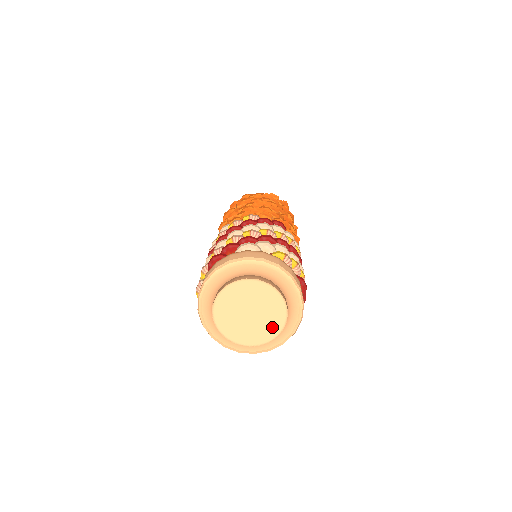
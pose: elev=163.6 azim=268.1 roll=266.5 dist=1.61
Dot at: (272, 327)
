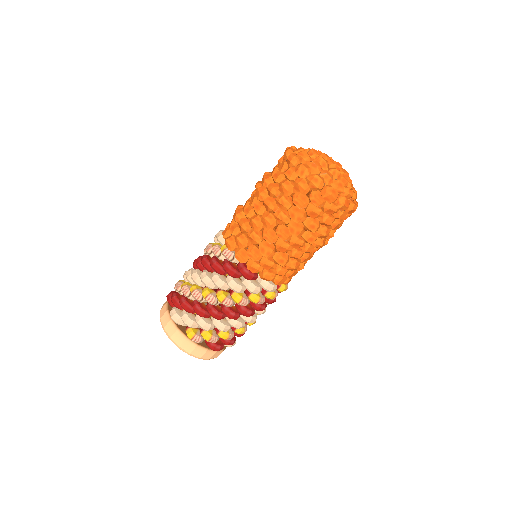
Dot at: occluded
